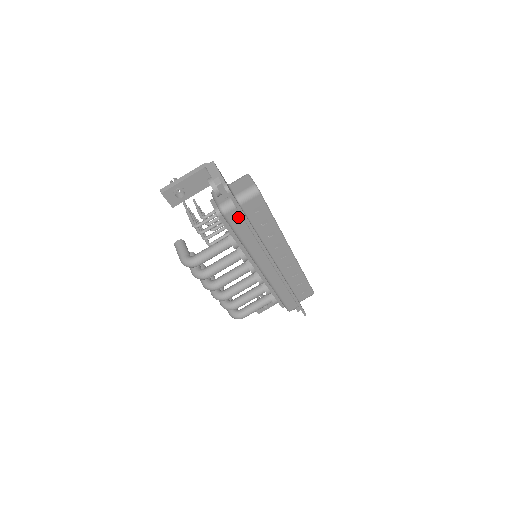
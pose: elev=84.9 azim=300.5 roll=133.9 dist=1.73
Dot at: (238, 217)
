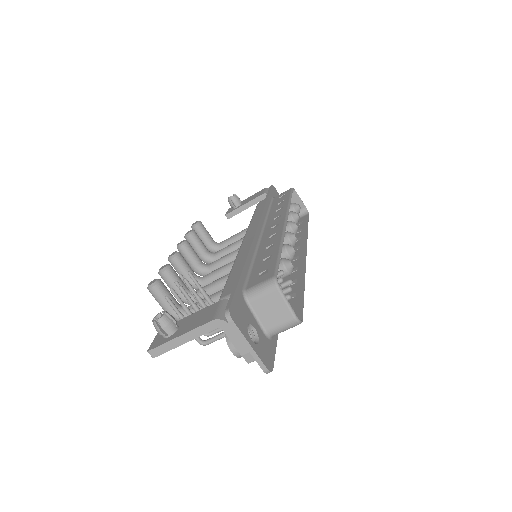
Dot at: occluded
